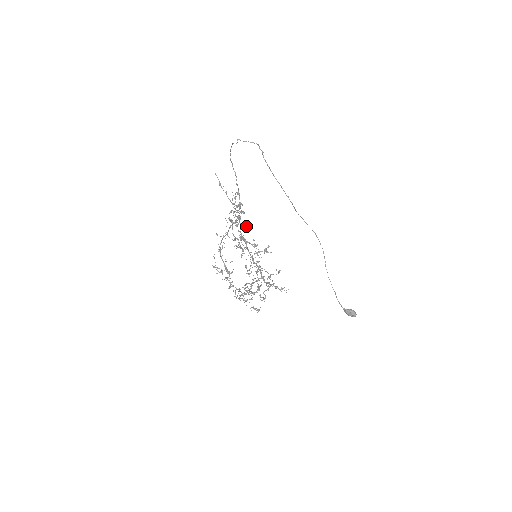
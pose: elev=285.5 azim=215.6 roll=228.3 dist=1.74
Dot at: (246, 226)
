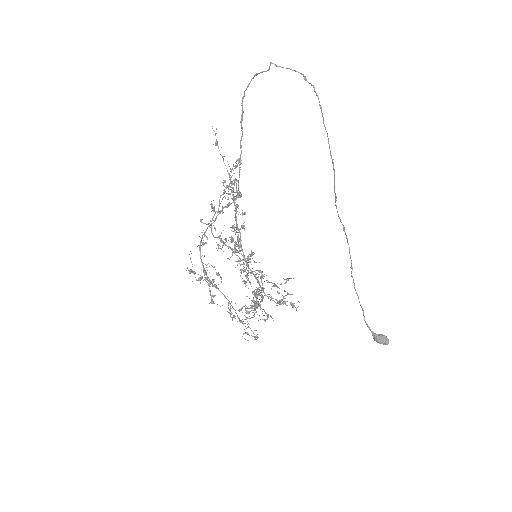
Dot at: (243, 213)
